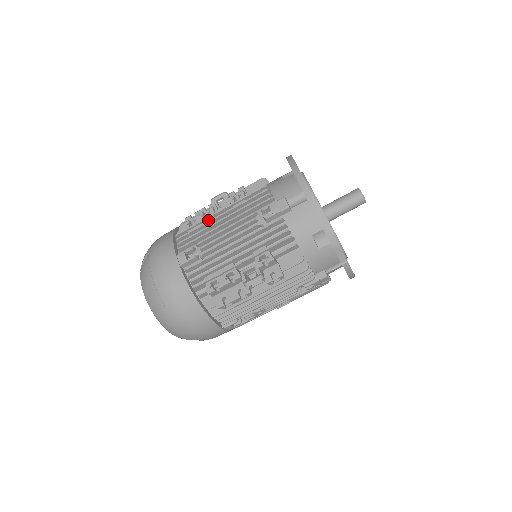
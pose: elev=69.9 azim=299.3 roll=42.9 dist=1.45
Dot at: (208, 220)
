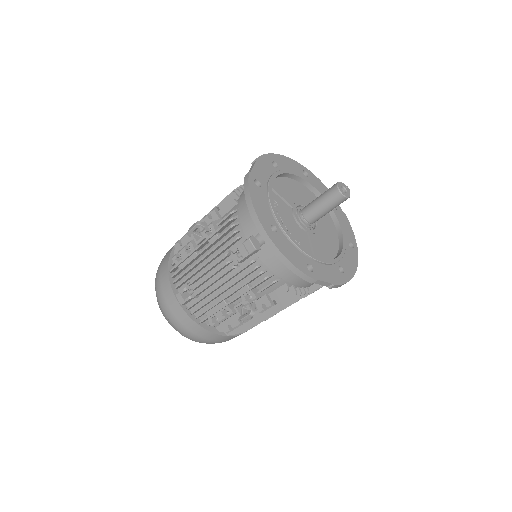
Dot at: (191, 256)
